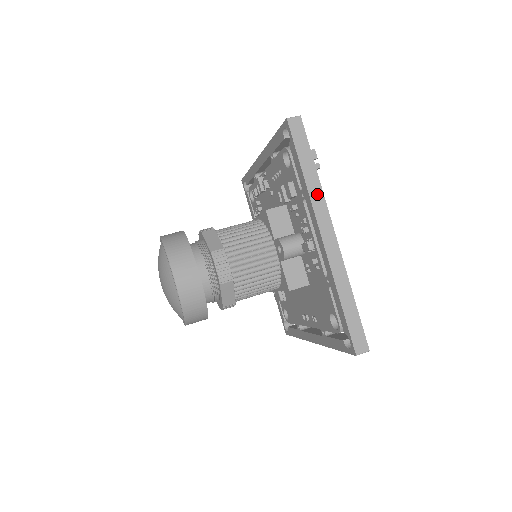
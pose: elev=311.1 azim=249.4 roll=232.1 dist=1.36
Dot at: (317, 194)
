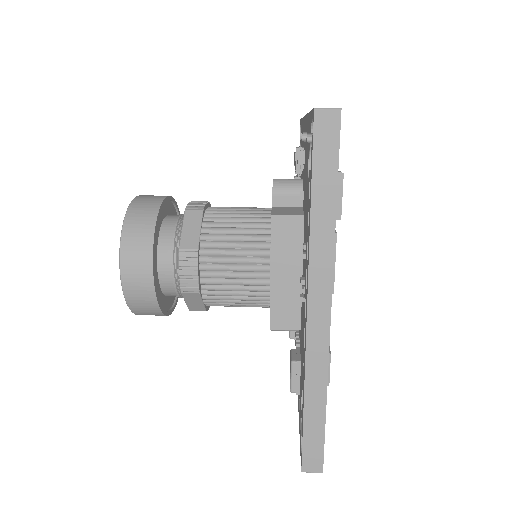
Dot at: occluded
